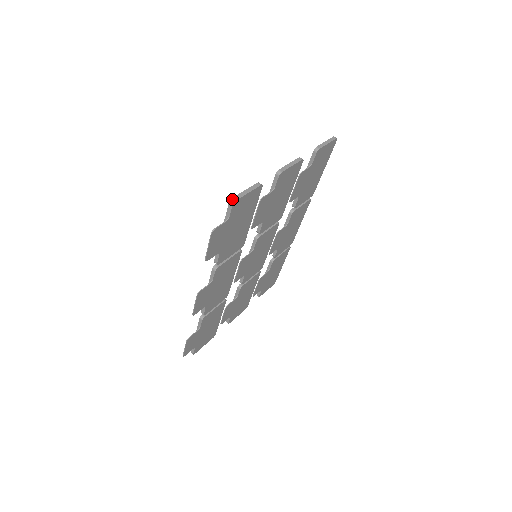
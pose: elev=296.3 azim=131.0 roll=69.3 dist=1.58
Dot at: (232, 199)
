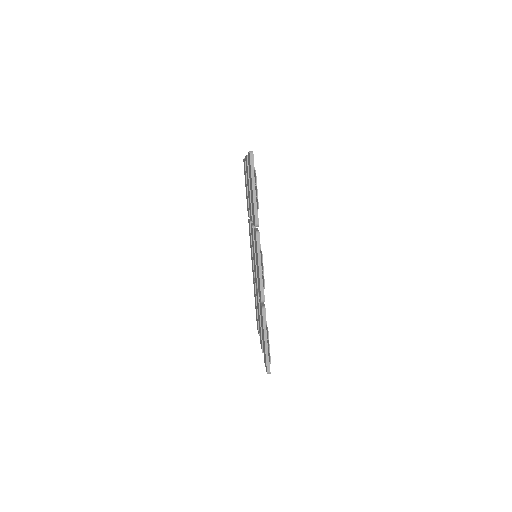
Dot at: (250, 151)
